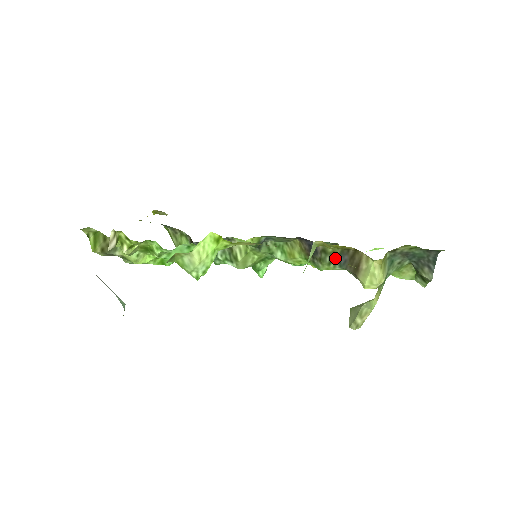
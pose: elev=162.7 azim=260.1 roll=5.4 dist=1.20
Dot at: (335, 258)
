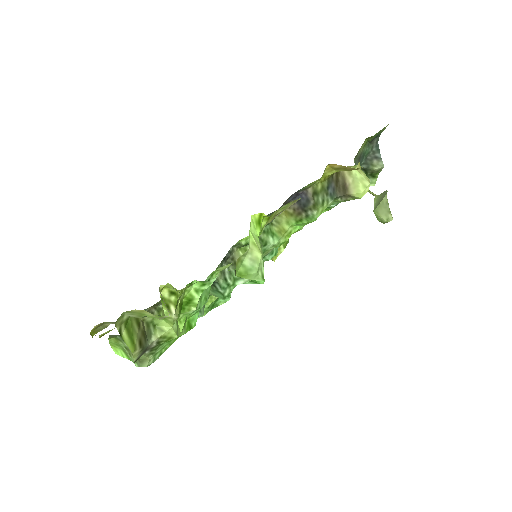
Dot at: (325, 193)
